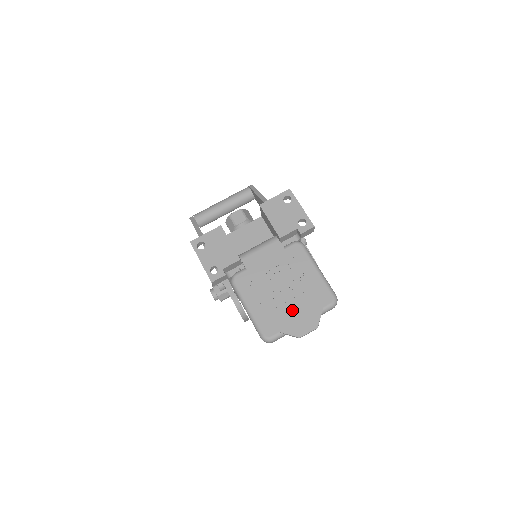
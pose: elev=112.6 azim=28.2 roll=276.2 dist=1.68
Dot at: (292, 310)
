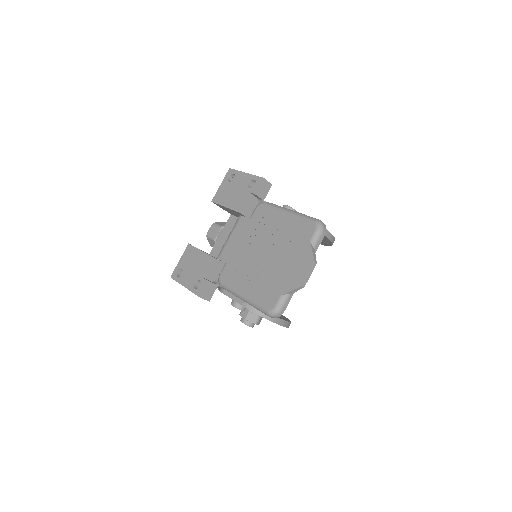
Dot at: (282, 266)
